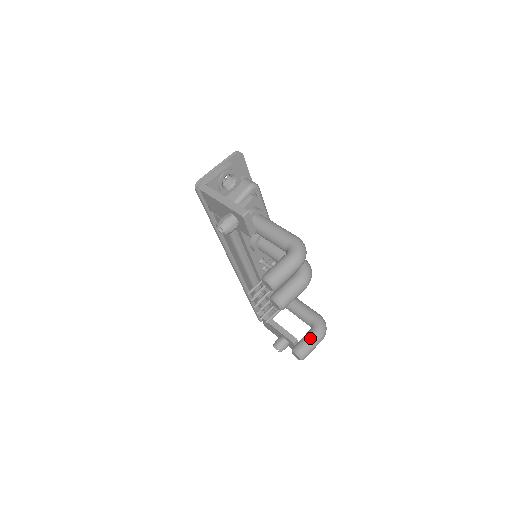
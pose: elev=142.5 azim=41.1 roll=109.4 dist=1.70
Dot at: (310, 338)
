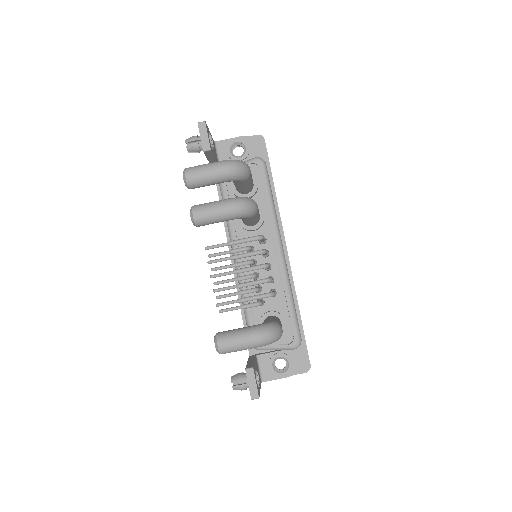
Dot at: (242, 328)
